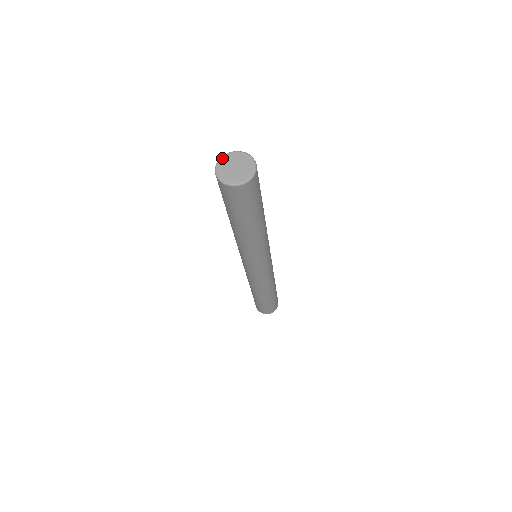
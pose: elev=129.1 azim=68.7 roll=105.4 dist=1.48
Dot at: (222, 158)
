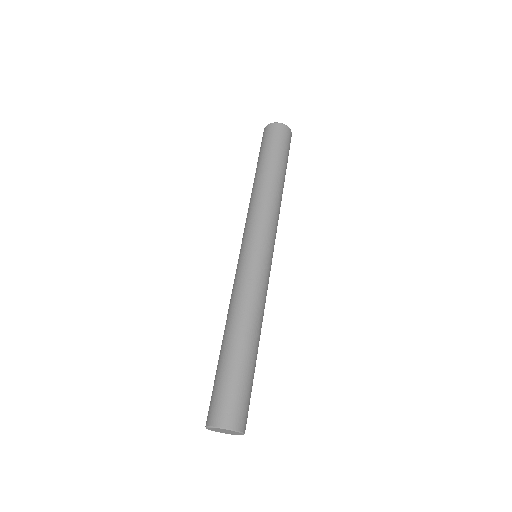
Dot at: occluded
